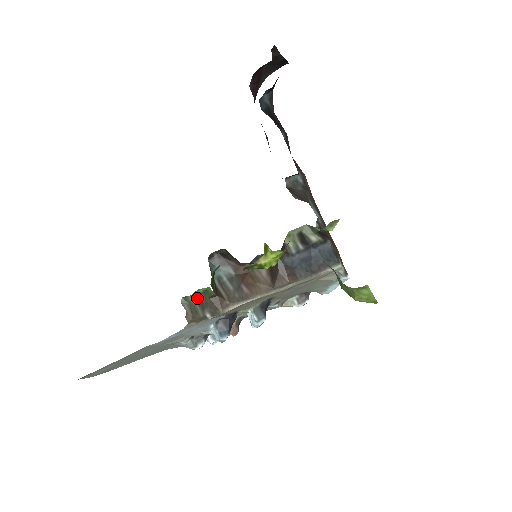
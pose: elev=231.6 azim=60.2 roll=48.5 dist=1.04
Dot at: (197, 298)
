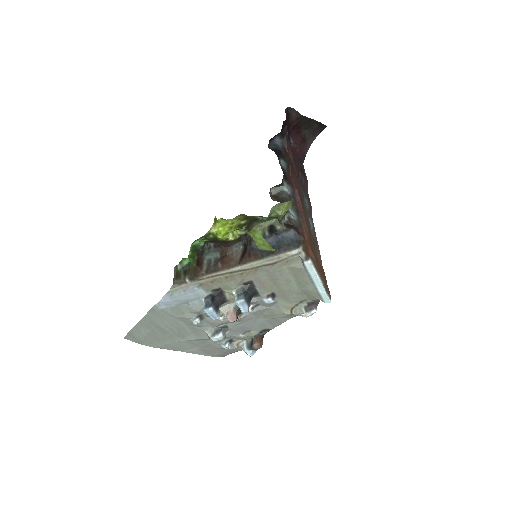
Dot at: (184, 268)
